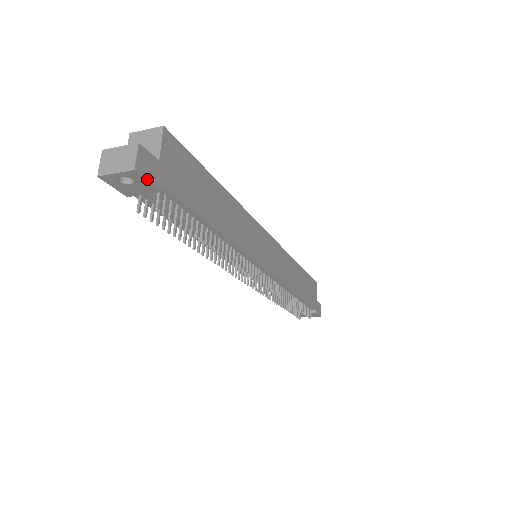
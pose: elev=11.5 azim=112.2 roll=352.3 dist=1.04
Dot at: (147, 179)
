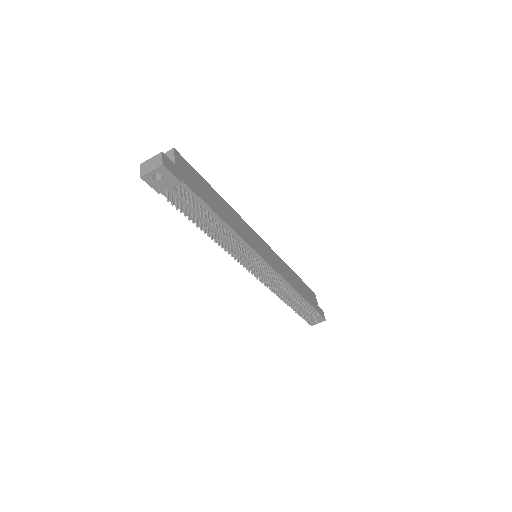
Dot at: (171, 172)
